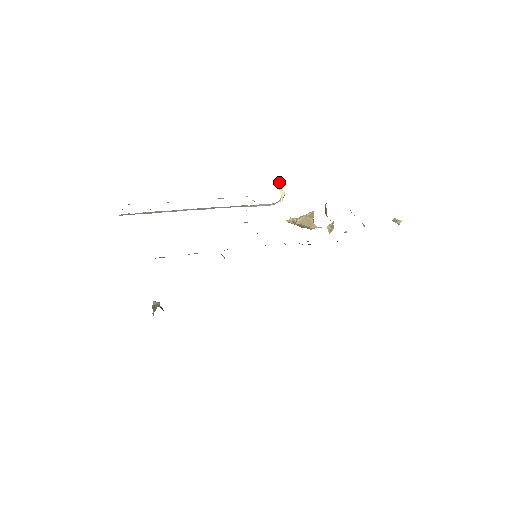
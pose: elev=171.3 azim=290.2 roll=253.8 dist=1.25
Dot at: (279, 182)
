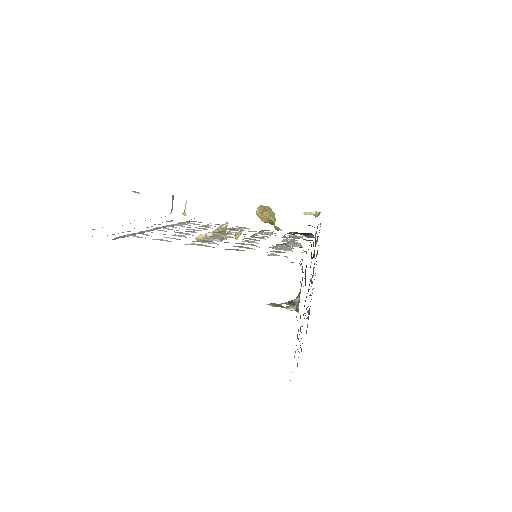
Dot at: occluded
